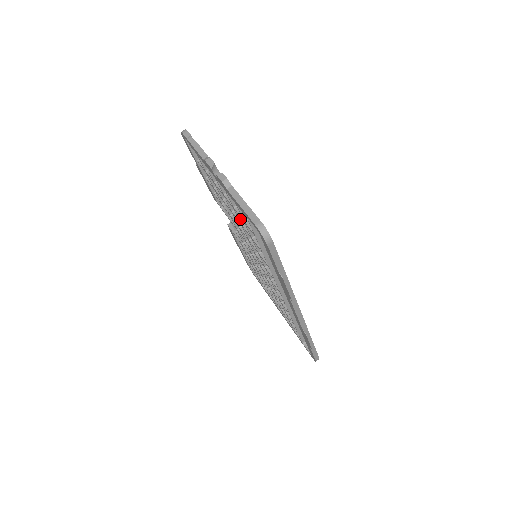
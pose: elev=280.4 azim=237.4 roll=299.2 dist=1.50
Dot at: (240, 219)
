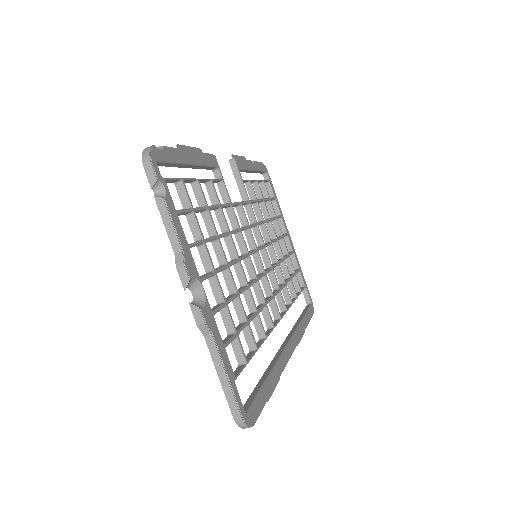
Dot at: occluded
